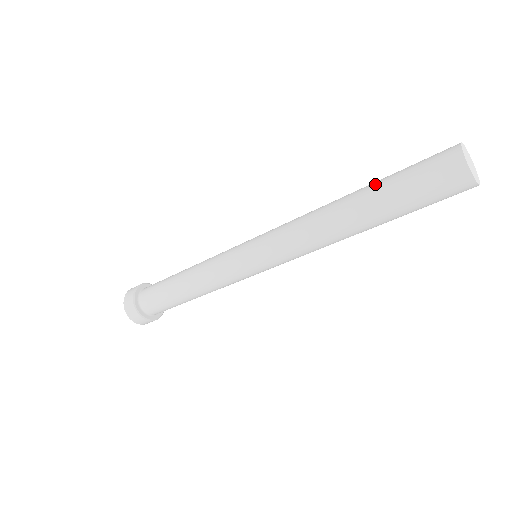
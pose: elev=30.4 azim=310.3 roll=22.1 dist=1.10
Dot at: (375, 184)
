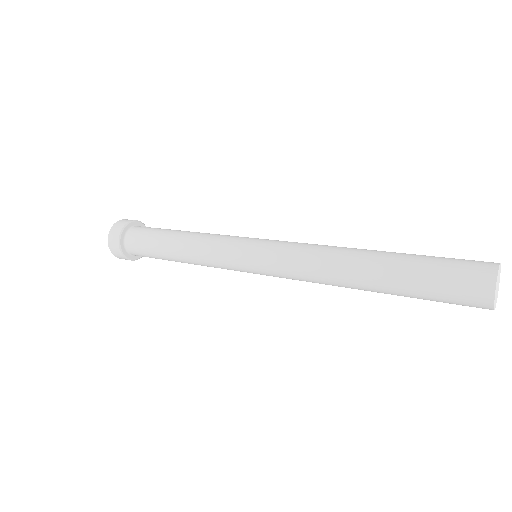
Dot at: (401, 256)
